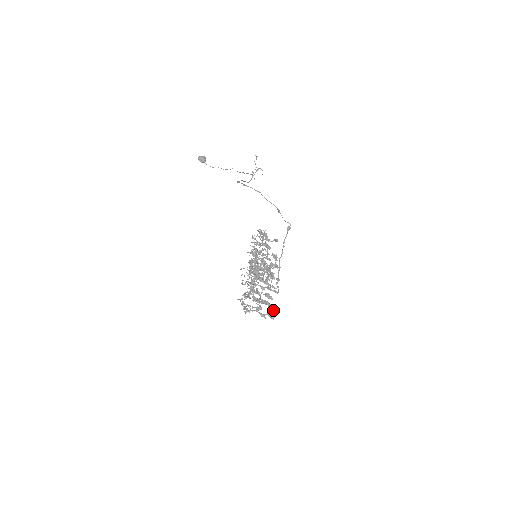
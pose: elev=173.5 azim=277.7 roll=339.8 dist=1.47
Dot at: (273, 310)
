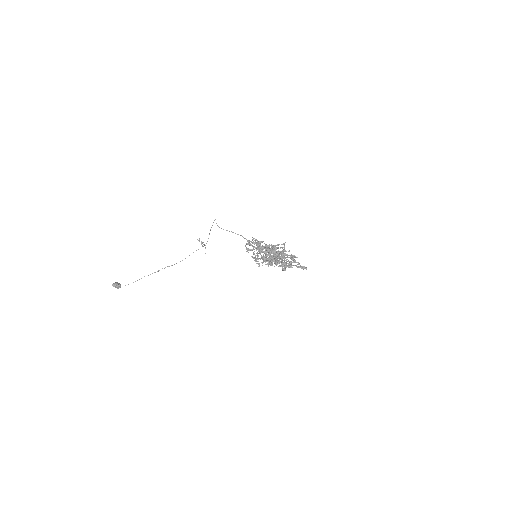
Dot at: occluded
